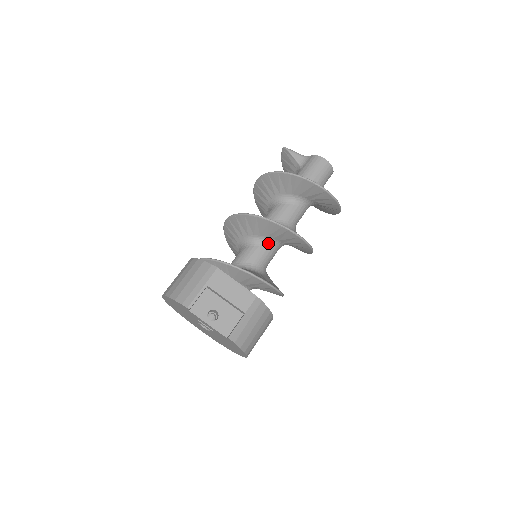
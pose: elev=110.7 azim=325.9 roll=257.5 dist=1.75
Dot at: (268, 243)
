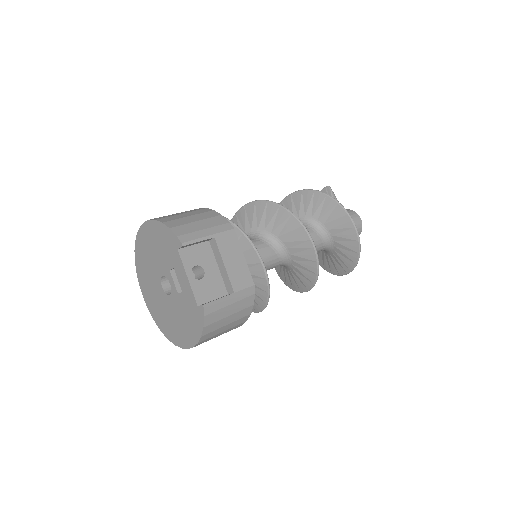
Dot at: (279, 250)
